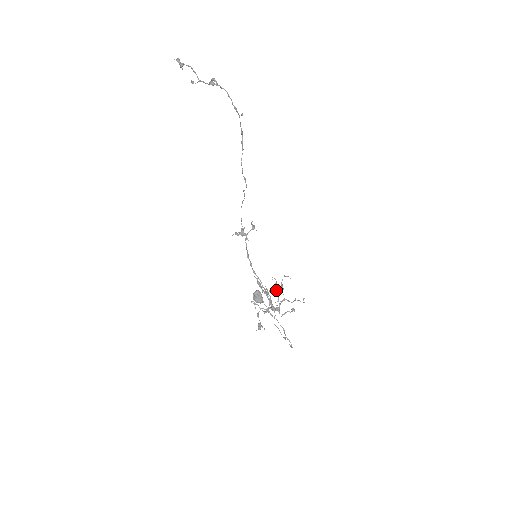
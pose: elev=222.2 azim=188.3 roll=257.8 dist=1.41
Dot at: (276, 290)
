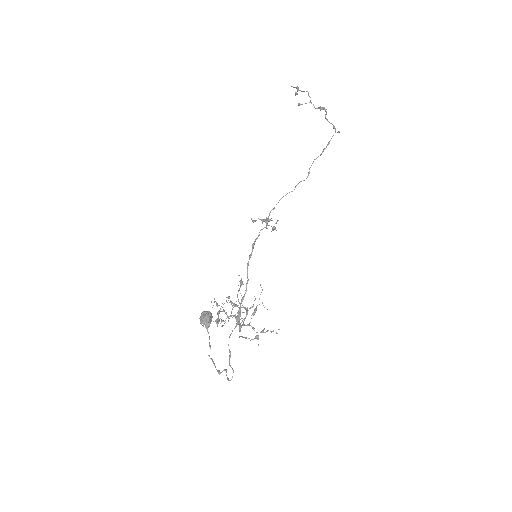
Dot at: (247, 309)
